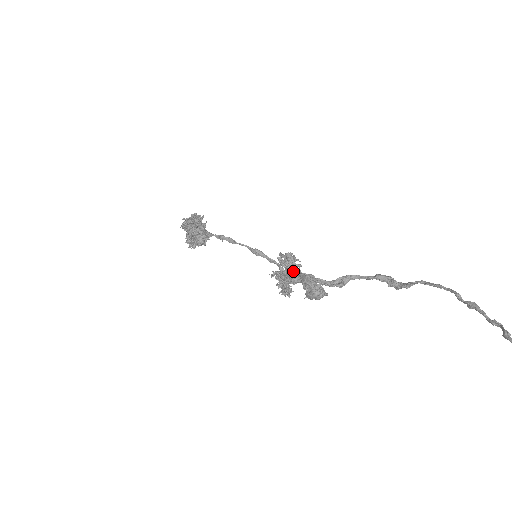
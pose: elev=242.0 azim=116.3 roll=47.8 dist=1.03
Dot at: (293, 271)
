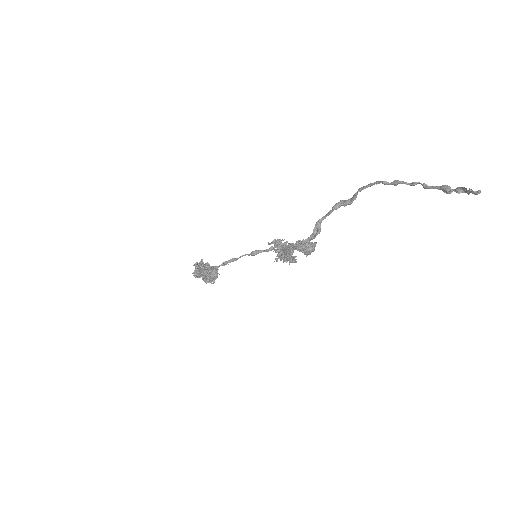
Dot at: (286, 248)
